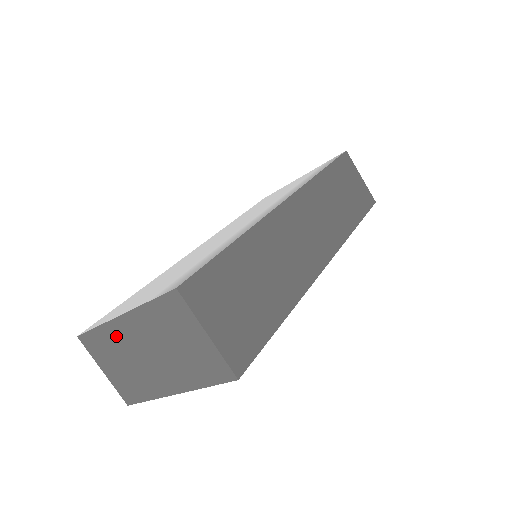
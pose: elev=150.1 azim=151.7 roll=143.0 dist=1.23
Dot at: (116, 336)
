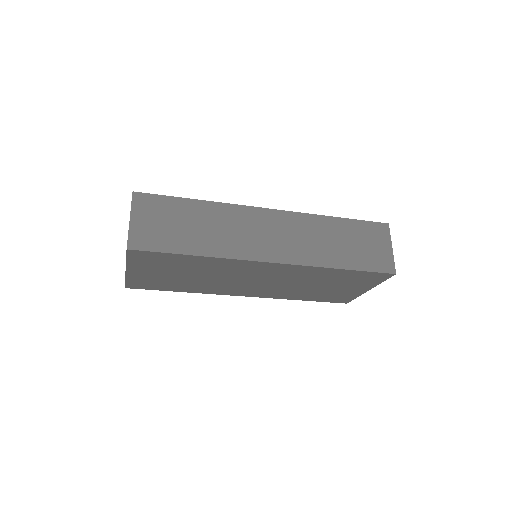
Dot at: occluded
